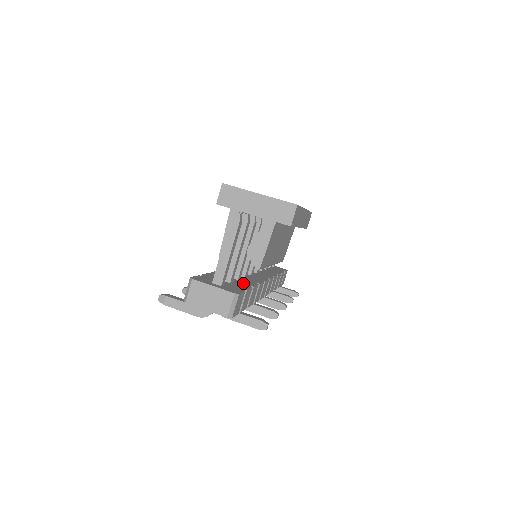
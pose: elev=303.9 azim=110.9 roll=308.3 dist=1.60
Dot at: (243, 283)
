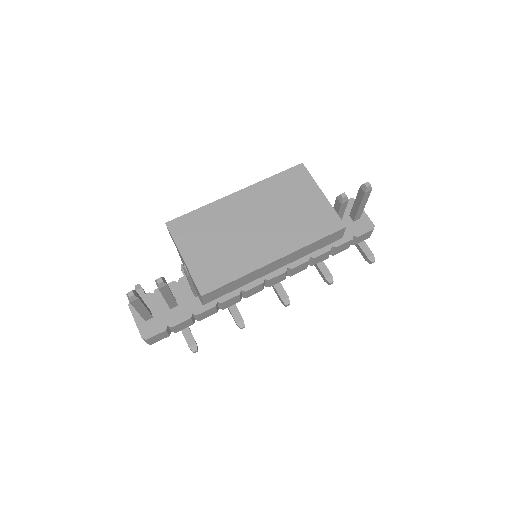
Dot at: (191, 307)
